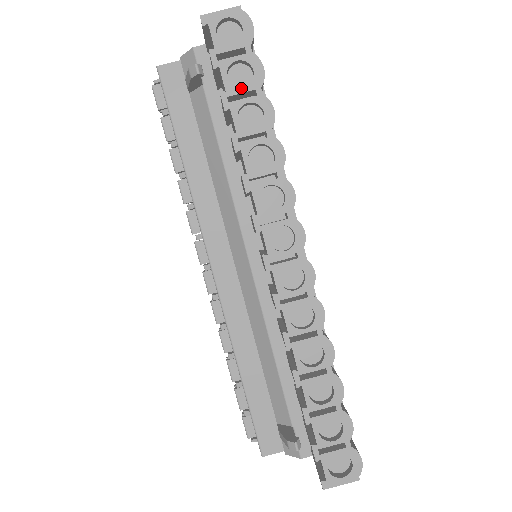
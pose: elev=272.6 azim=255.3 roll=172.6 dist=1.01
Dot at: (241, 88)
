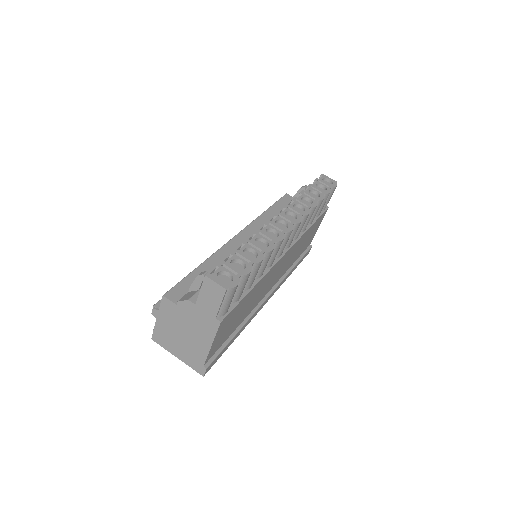
Dot at: (318, 189)
